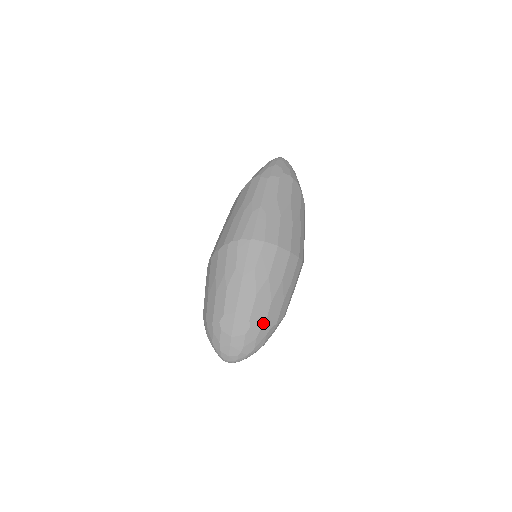
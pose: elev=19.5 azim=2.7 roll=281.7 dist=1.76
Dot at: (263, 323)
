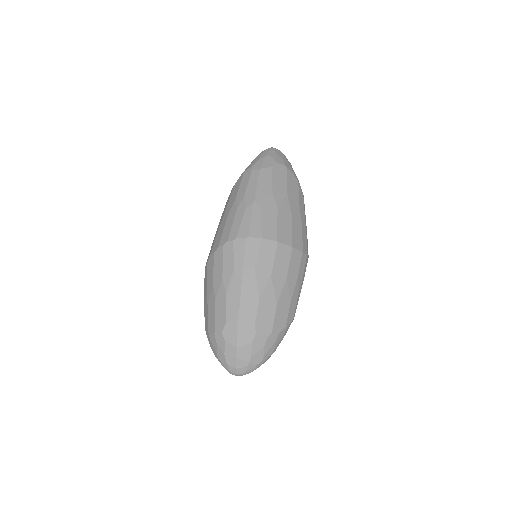
Dot at: (270, 328)
